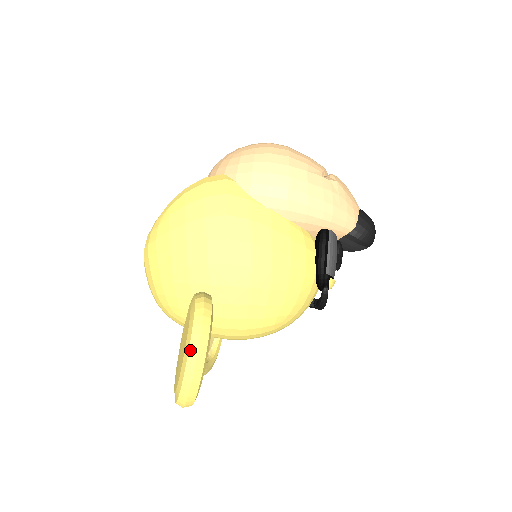
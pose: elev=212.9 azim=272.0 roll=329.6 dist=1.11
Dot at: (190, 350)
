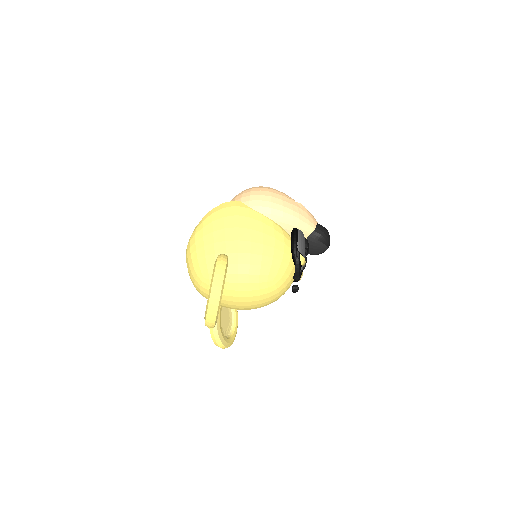
Dot at: (215, 273)
